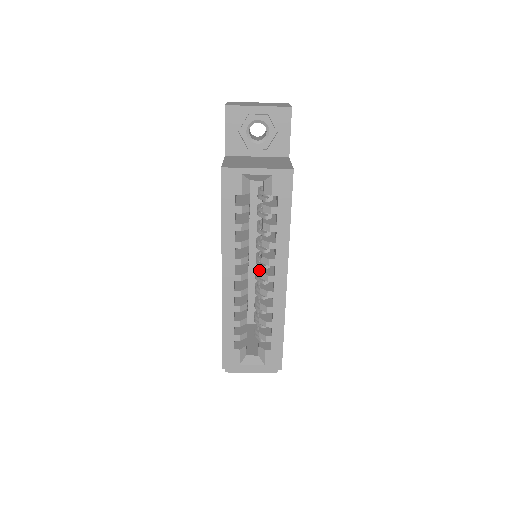
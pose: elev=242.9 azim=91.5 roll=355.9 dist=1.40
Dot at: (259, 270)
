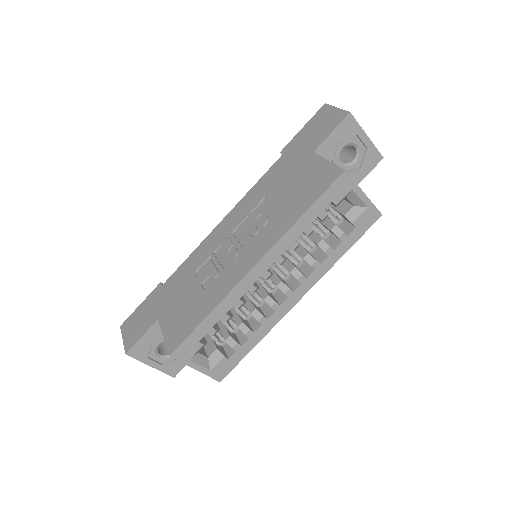
Dot at: occluded
